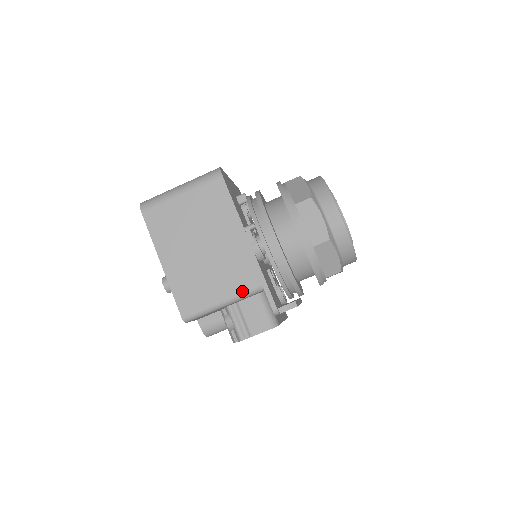
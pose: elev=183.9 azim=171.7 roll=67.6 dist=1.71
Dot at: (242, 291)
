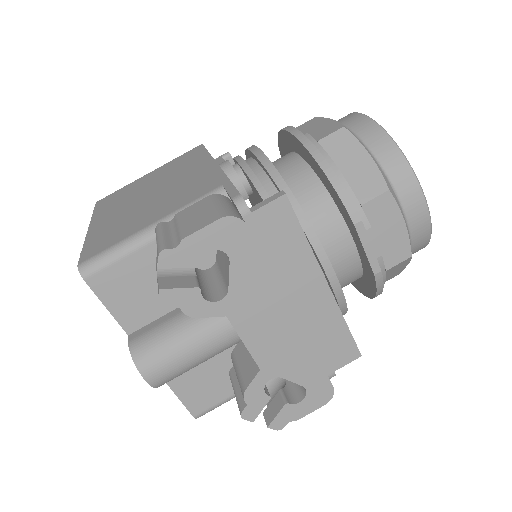
Dot at: (188, 203)
